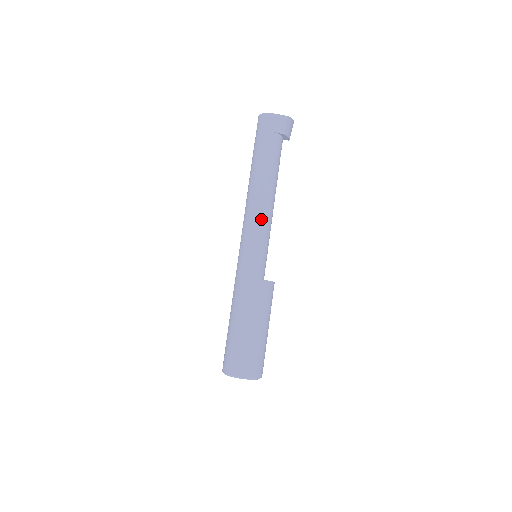
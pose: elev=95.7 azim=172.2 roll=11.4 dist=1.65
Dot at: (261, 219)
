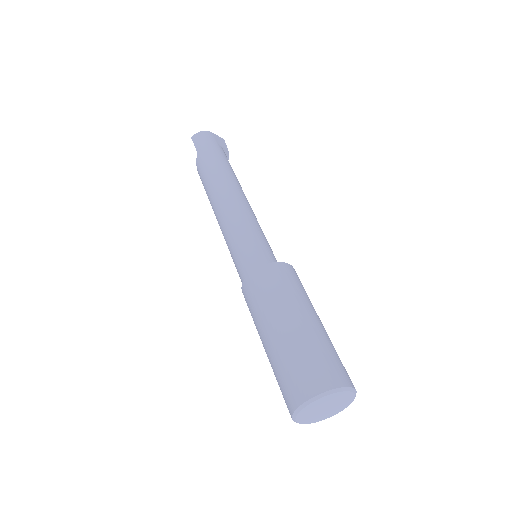
Dot at: (250, 210)
